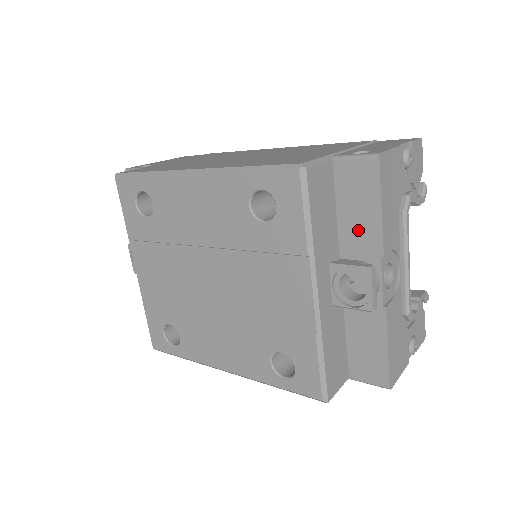
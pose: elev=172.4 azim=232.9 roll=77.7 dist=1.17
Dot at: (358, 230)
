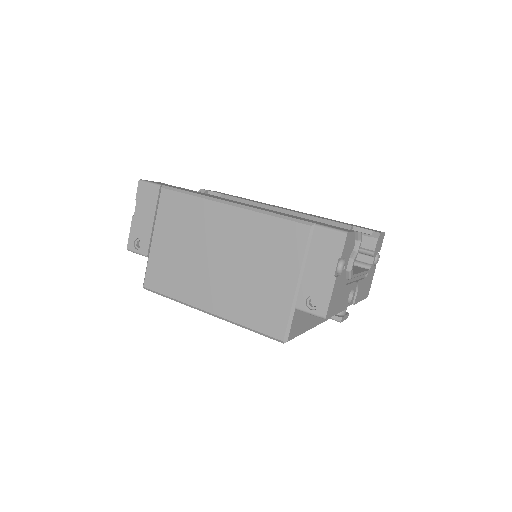
Dot at: occluded
